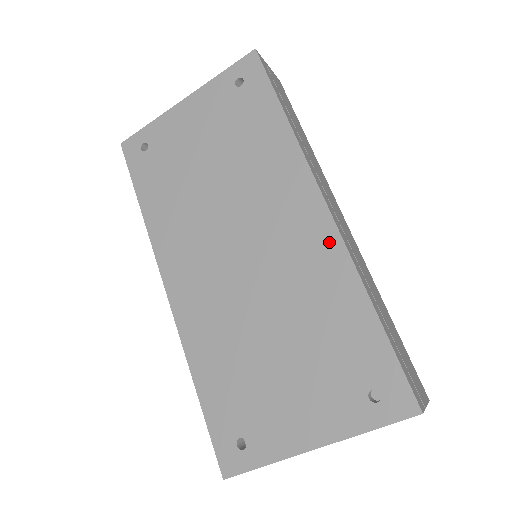
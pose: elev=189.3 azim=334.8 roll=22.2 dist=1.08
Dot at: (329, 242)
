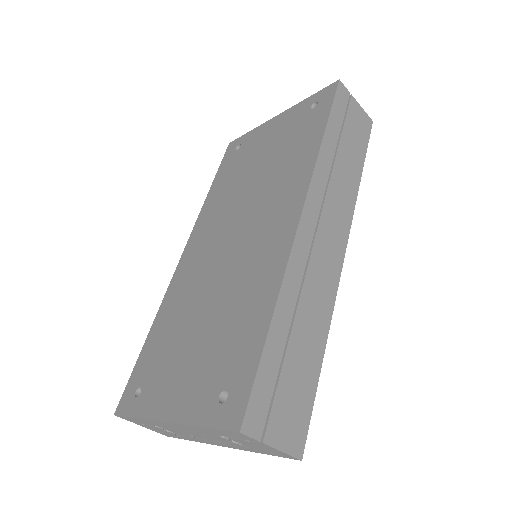
Dot at: (282, 247)
